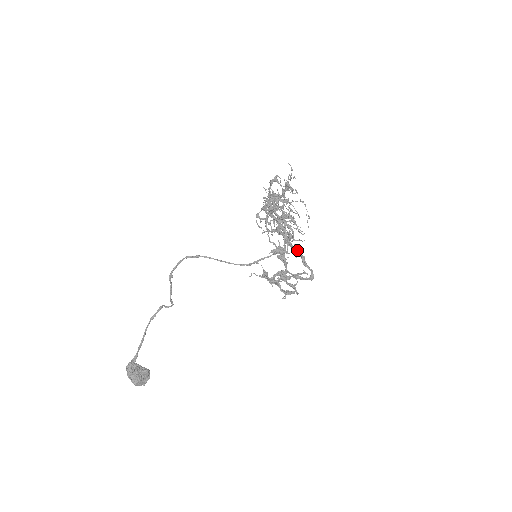
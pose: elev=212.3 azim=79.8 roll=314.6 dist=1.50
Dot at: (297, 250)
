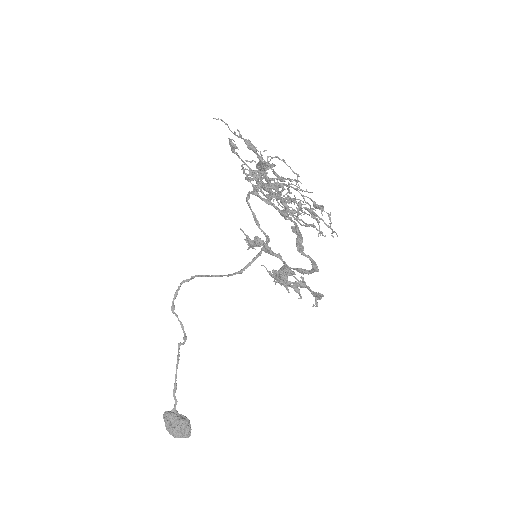
Dot at: (296, 230)
